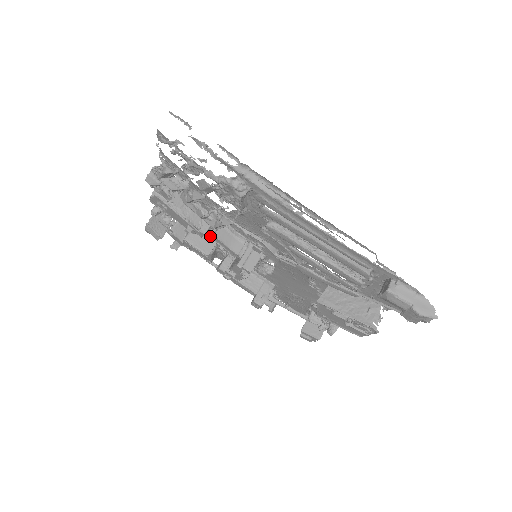
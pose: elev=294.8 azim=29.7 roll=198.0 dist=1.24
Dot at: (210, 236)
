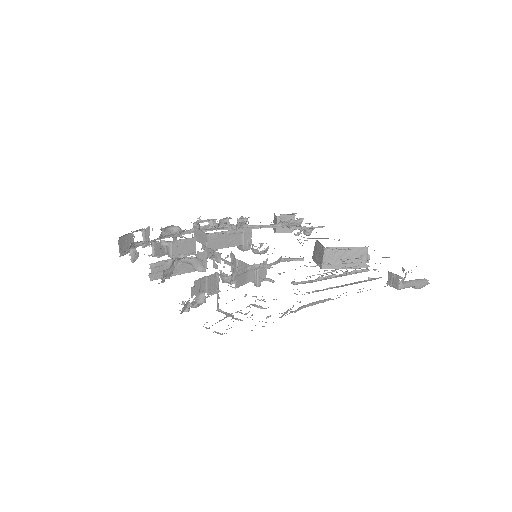
Dot at: occluded
